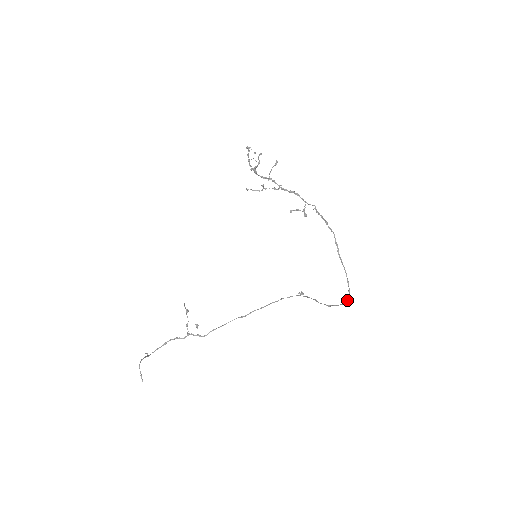
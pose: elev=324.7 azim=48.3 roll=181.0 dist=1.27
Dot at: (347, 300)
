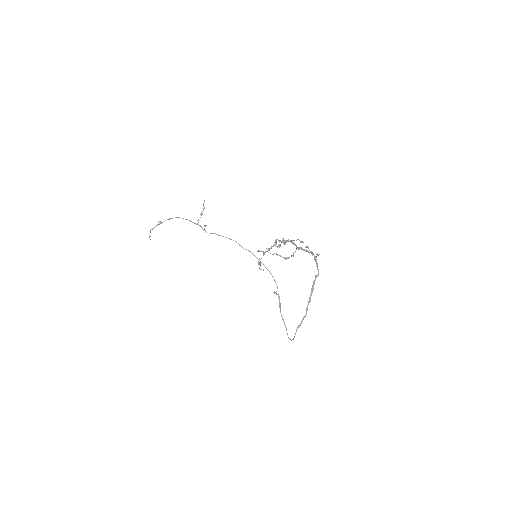
Dot at: (289, 338)
